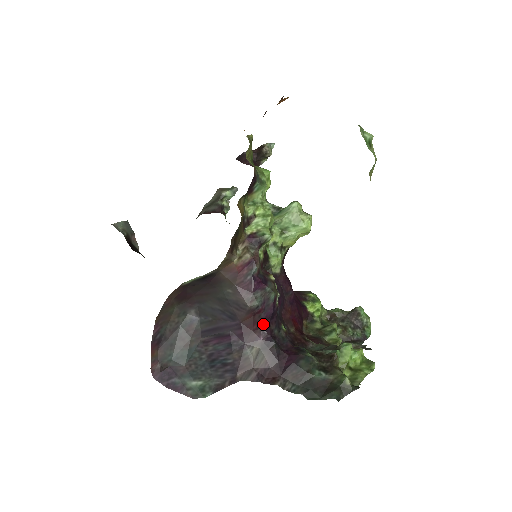
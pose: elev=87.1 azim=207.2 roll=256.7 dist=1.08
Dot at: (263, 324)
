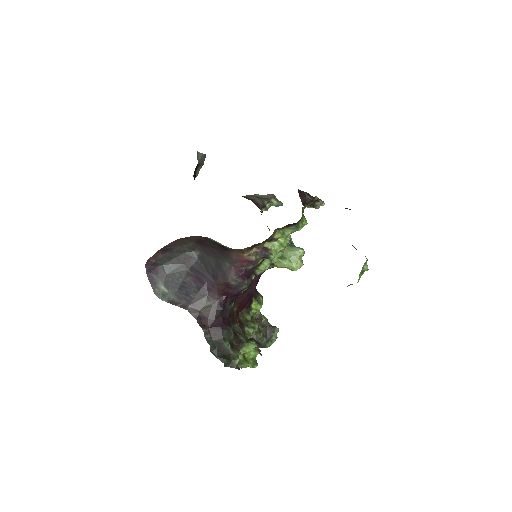
Dot at: (226, 295)
